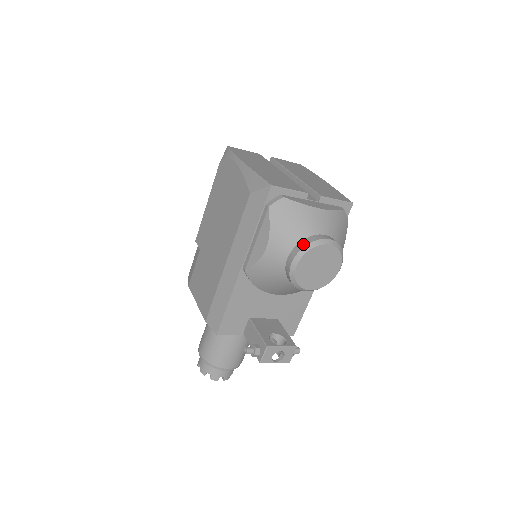
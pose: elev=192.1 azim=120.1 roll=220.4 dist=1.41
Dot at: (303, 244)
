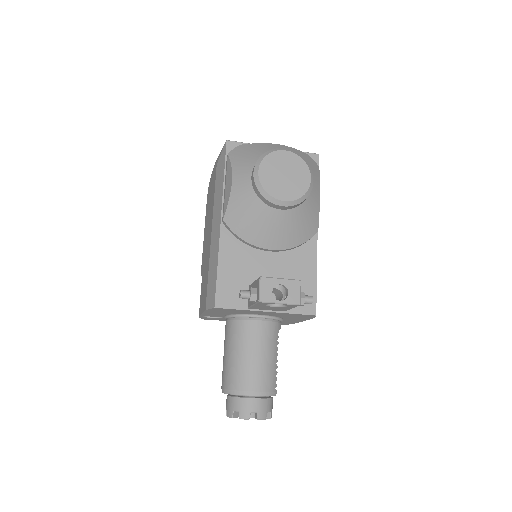
Dot at: (260, 157)
